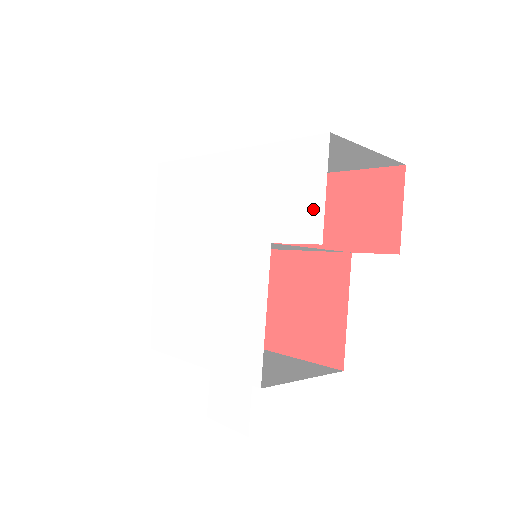
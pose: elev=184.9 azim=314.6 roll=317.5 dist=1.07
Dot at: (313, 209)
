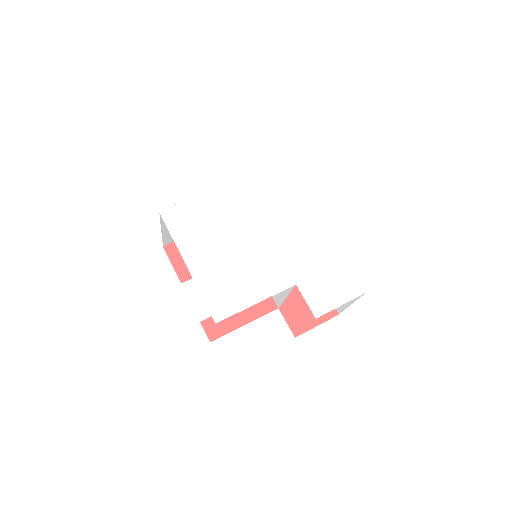
Dot at: (328, 303)
